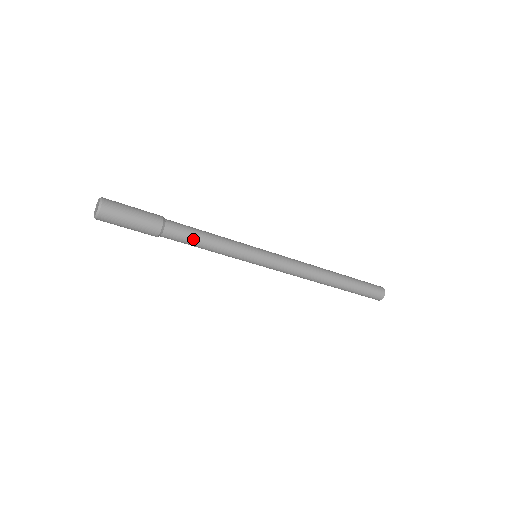
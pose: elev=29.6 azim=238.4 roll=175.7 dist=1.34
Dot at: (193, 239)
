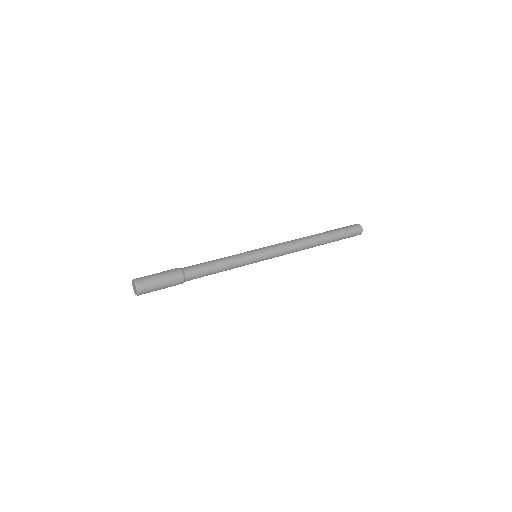
Dot at: (208, 272)
